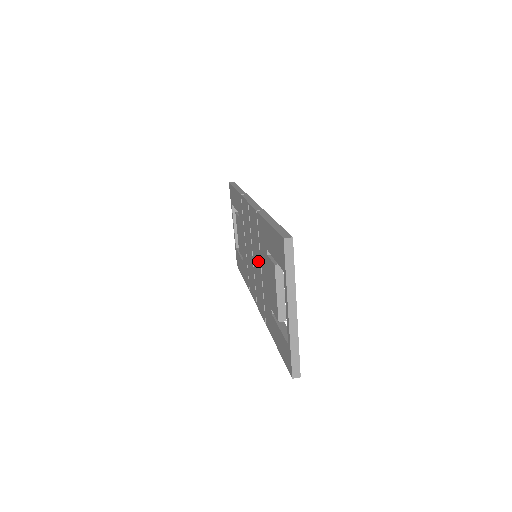
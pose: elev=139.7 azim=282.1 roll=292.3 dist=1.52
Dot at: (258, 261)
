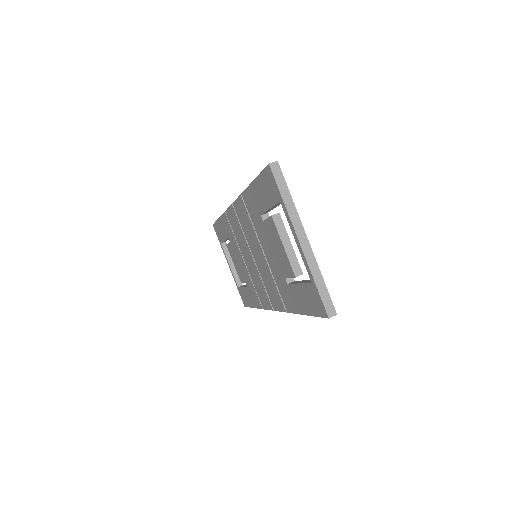
Dot at: (258, 249)
